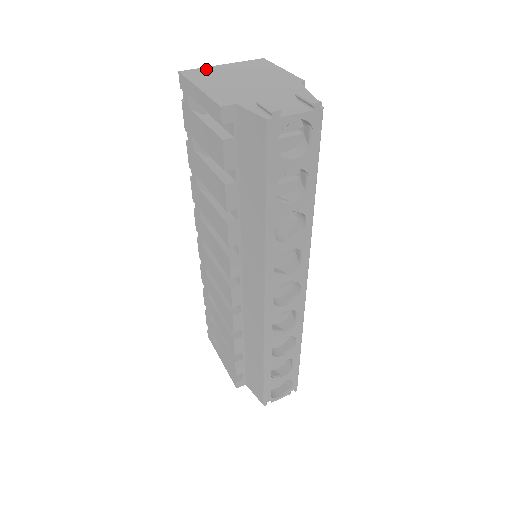
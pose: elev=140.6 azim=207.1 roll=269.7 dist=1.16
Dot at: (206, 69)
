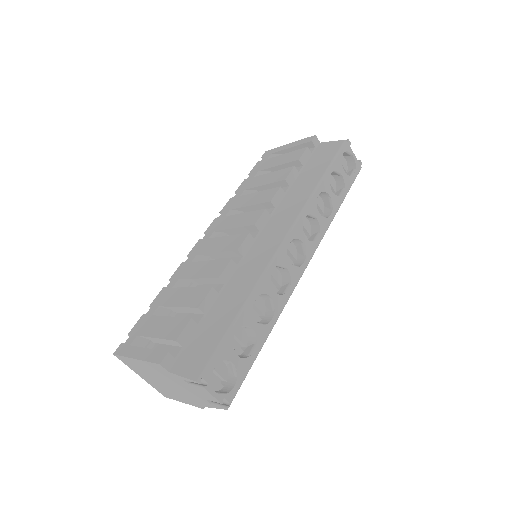
Dot at: occluded
